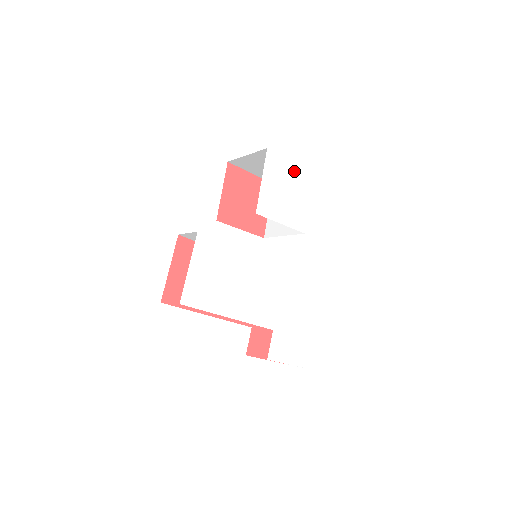
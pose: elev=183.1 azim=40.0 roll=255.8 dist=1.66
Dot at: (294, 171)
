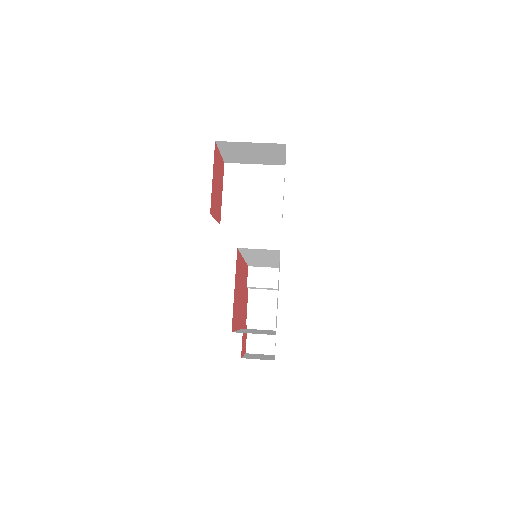
Dot at: occluded
